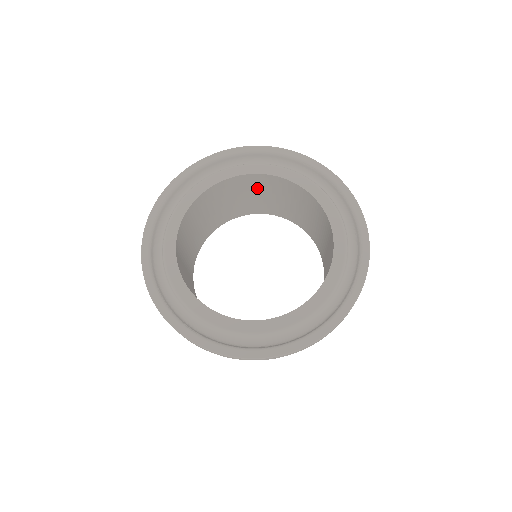
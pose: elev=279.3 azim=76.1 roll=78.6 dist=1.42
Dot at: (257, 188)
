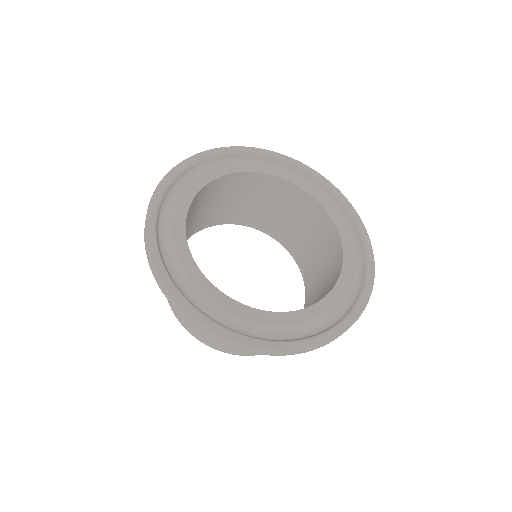
Dot at: (207, 199)
